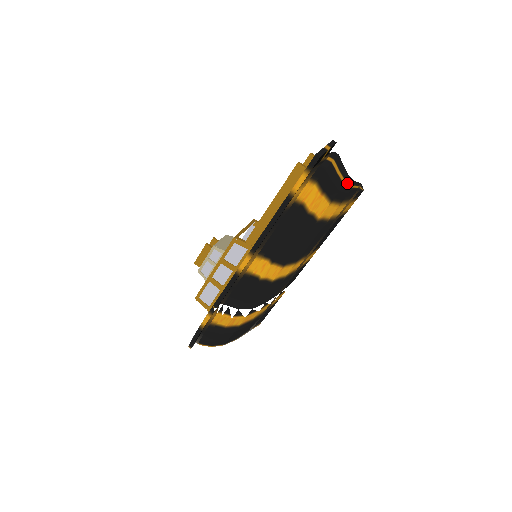
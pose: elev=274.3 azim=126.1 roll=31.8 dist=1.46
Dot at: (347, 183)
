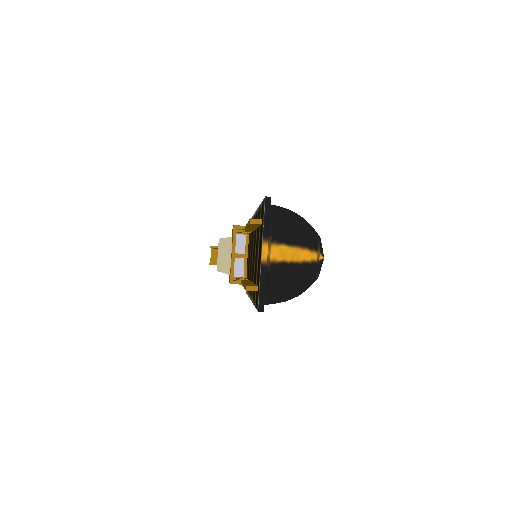
Dot at: (304, 253)
